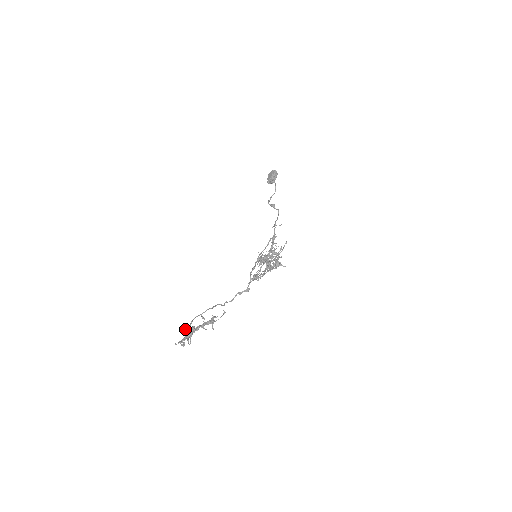
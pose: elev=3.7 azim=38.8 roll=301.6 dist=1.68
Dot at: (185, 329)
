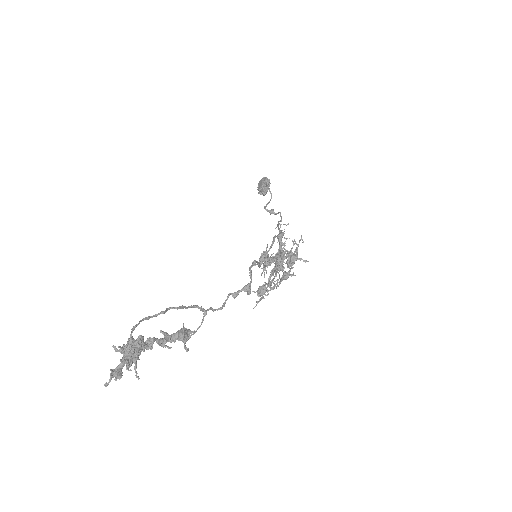
Dot at: occluded
